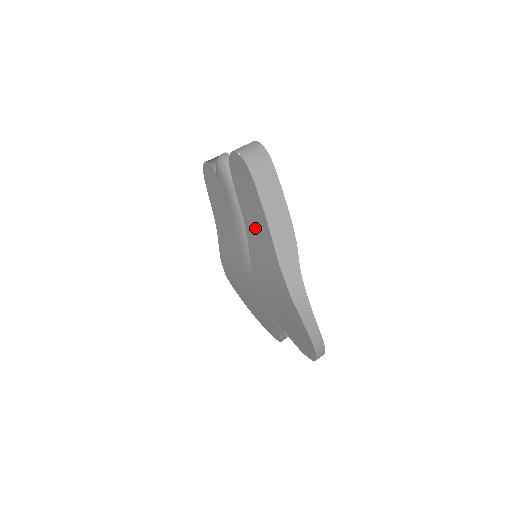
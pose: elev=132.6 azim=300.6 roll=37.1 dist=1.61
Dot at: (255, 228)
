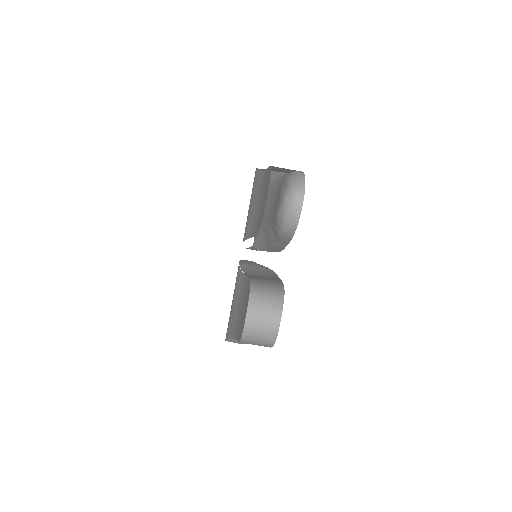
Dot at: (240, 303)
